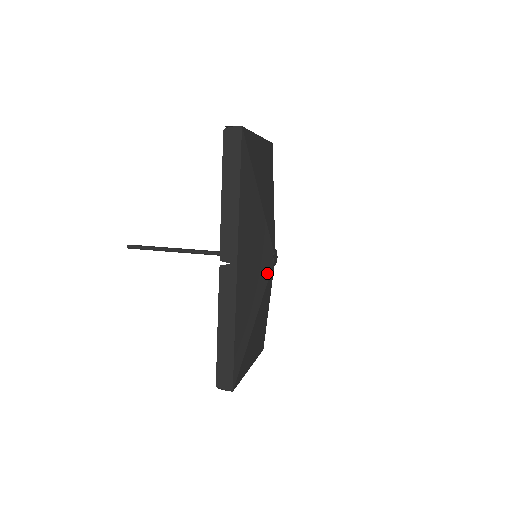
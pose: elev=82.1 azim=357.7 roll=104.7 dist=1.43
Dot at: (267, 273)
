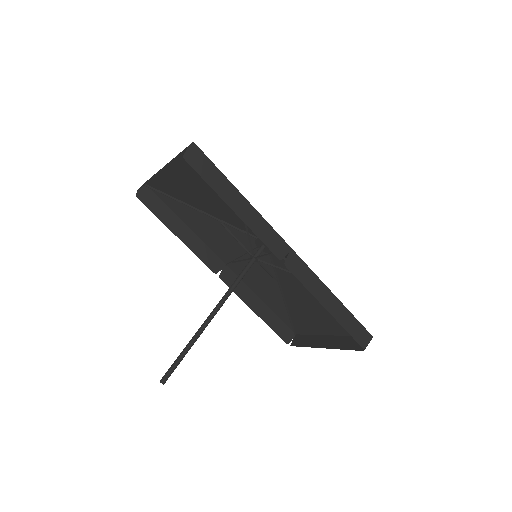
Dot at: occluded
